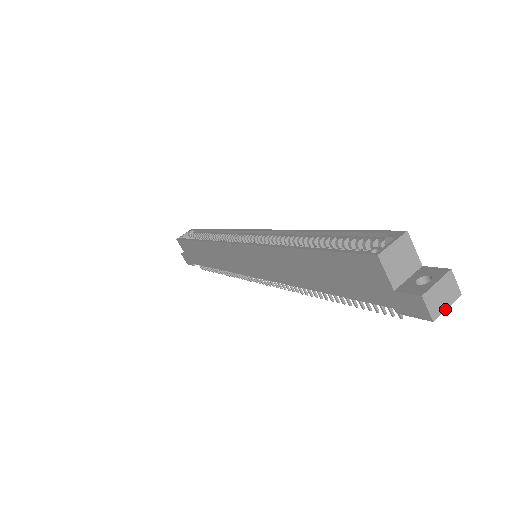
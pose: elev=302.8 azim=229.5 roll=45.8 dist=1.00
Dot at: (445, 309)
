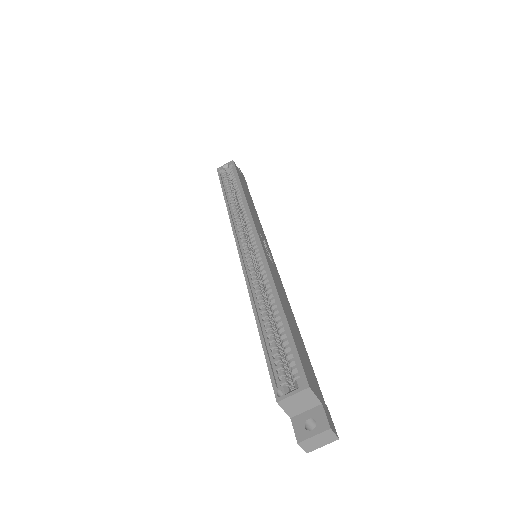
Dot at: (320, 447)
